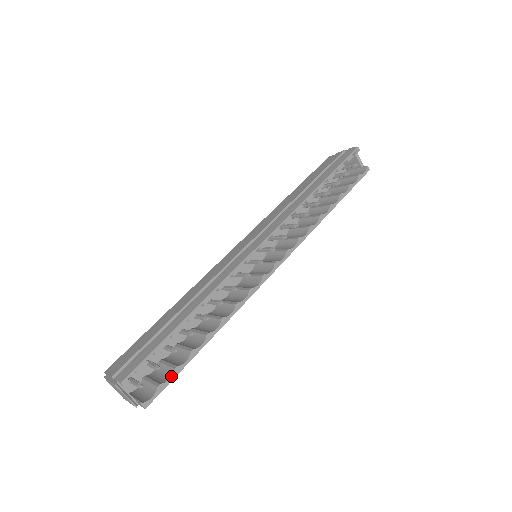
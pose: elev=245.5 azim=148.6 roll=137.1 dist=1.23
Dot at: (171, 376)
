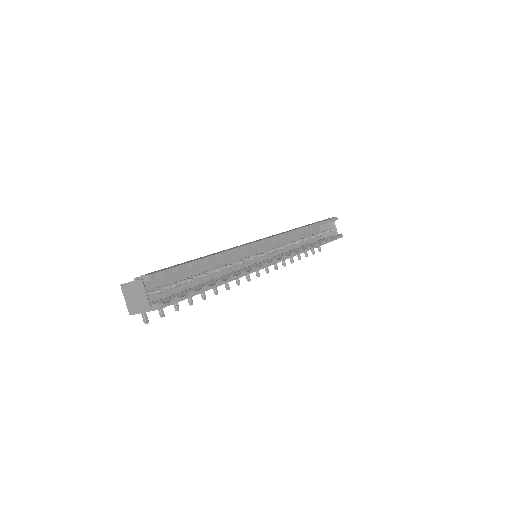
Dot at: (185, 295)
